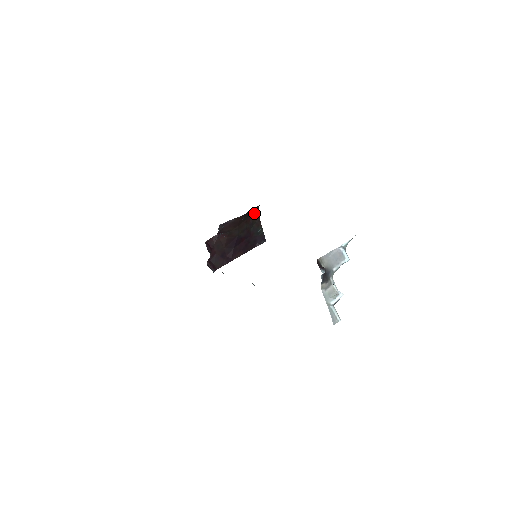
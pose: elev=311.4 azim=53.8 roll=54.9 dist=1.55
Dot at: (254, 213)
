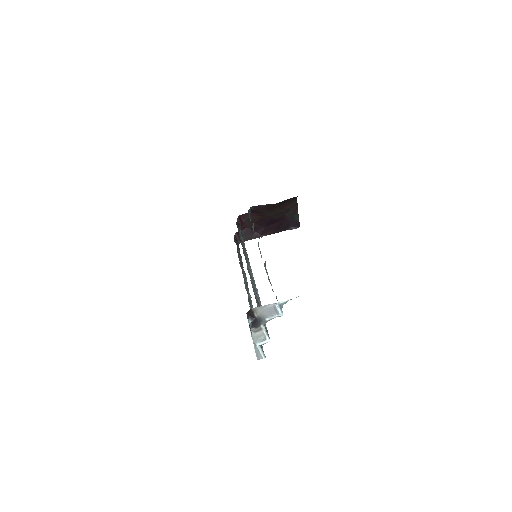
Dot at: (291, 201)
